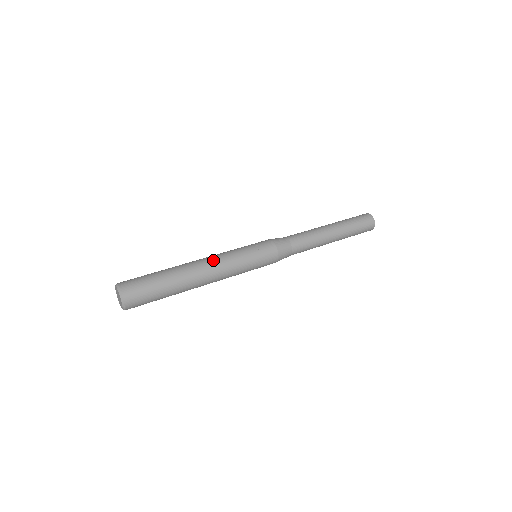
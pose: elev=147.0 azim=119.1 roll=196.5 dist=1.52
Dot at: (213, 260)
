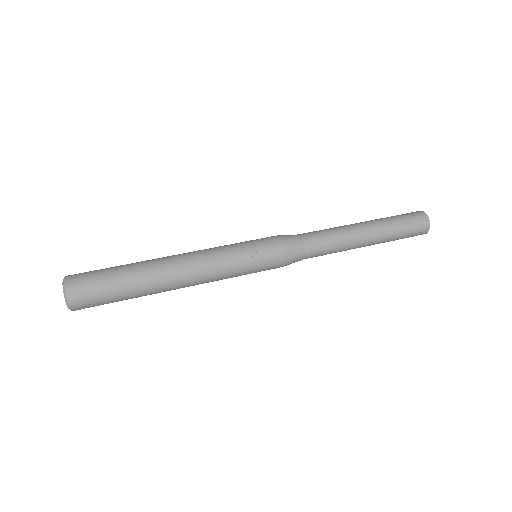
Dot at: (195, 264)
